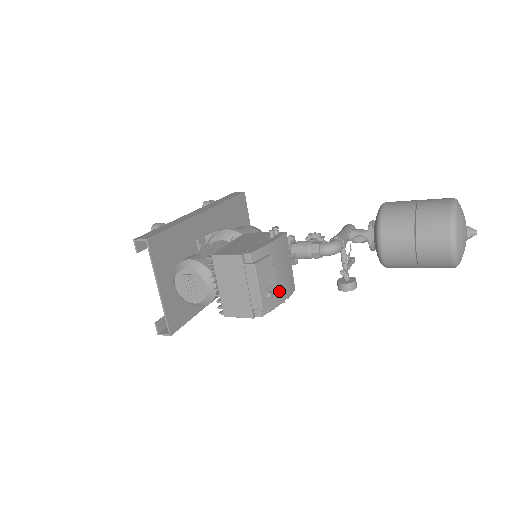
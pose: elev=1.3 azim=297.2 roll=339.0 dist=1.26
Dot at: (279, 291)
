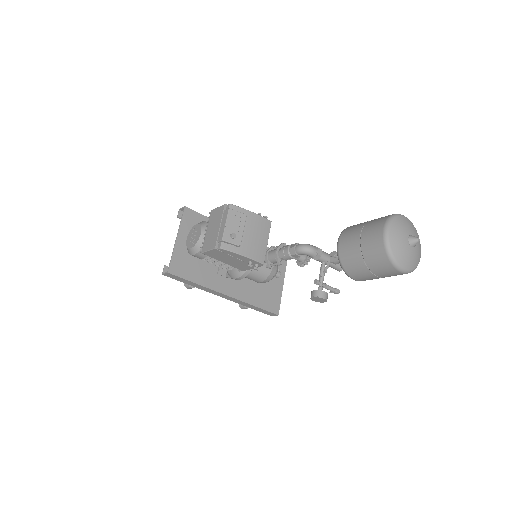
Dot at: (245, 246)
